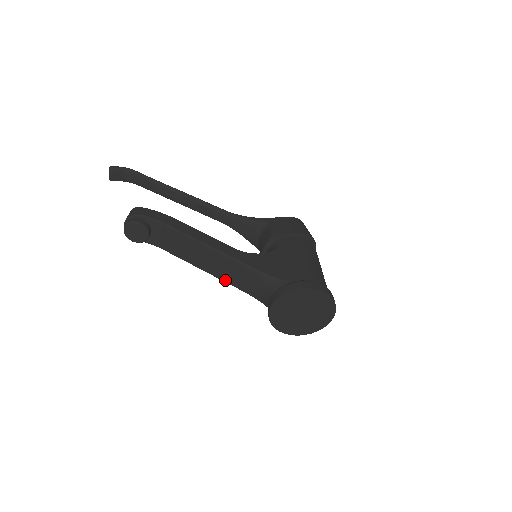
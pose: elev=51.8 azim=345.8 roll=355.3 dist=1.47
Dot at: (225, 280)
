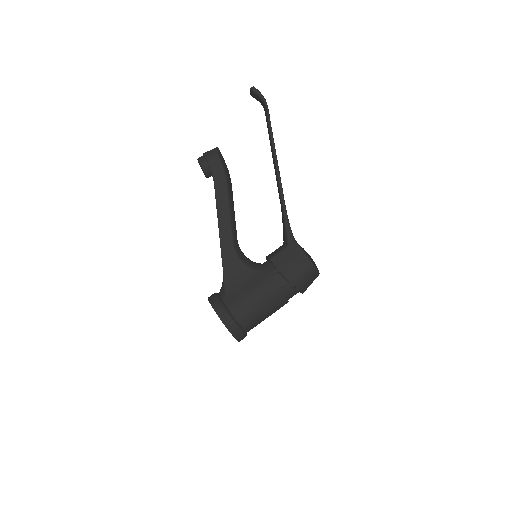
Dot at: occluded
